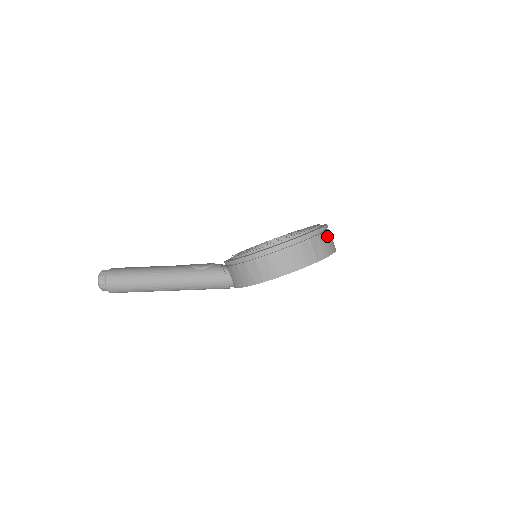
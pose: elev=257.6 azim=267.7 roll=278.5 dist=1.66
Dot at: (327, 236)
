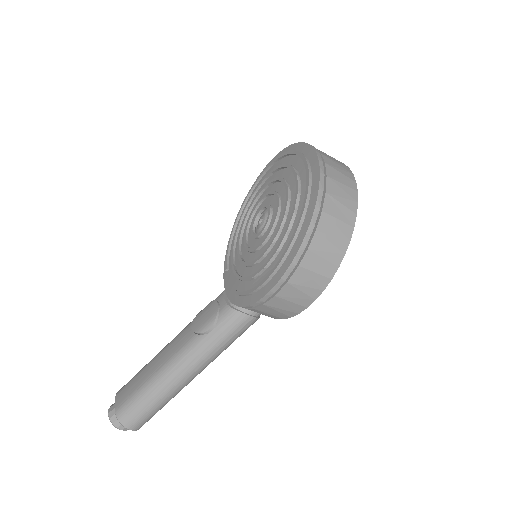
Dot at: (332, 174)
